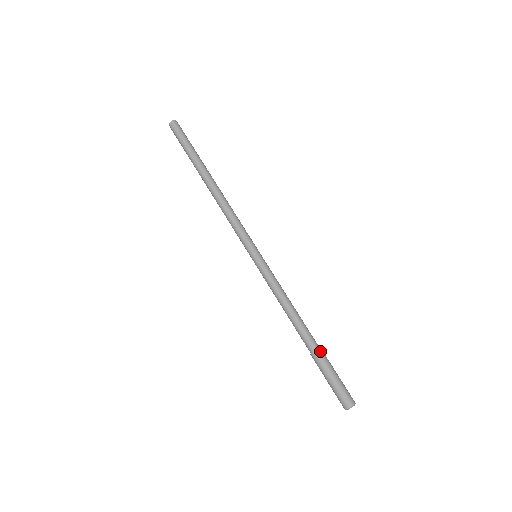
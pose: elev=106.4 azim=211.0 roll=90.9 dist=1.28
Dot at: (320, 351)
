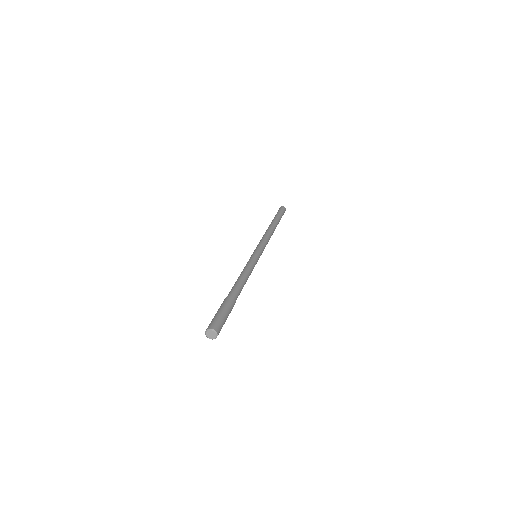
Dot at: (227, 297)
